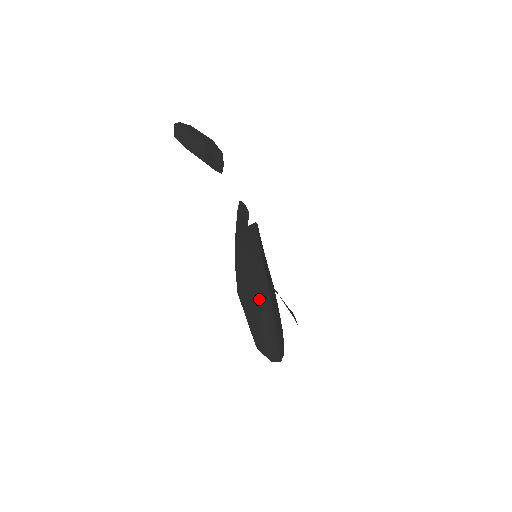
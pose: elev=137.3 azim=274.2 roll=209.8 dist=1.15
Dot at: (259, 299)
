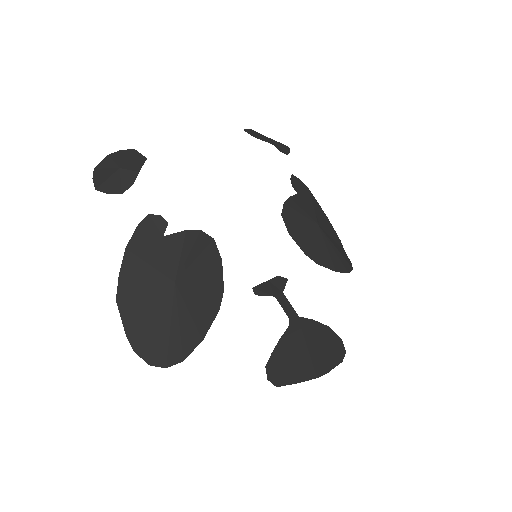
Dot at: (153, 307)
